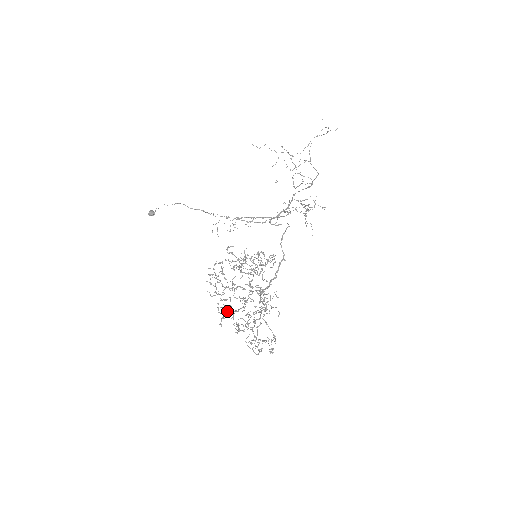
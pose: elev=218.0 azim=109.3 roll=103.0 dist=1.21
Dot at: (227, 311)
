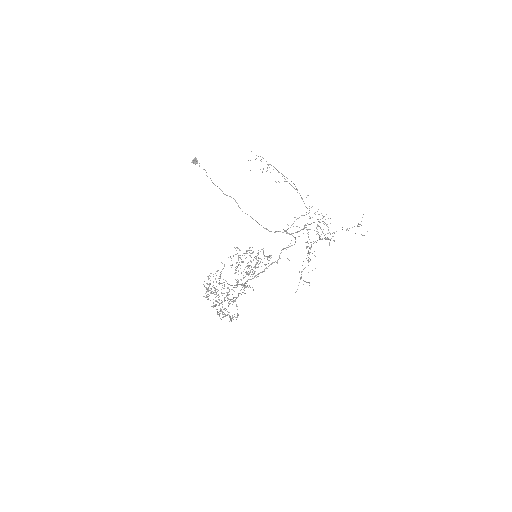
Dot at: occluded
